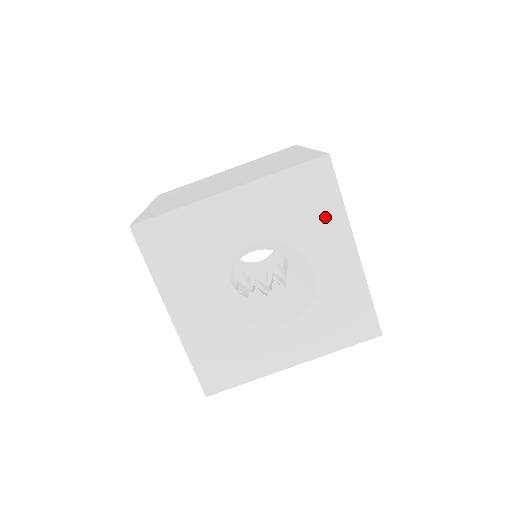
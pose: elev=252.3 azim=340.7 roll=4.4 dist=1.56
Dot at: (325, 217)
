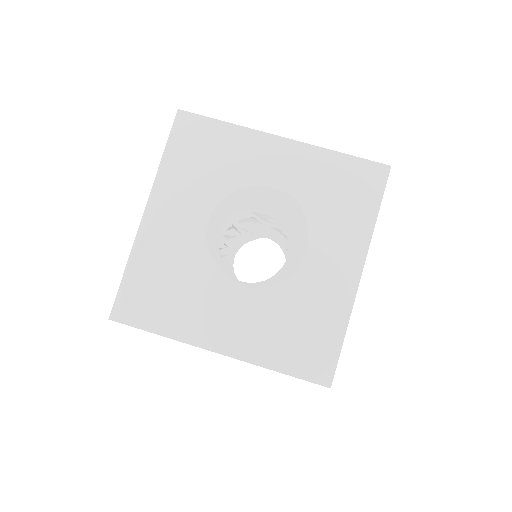
Dot at: (230, 146)
